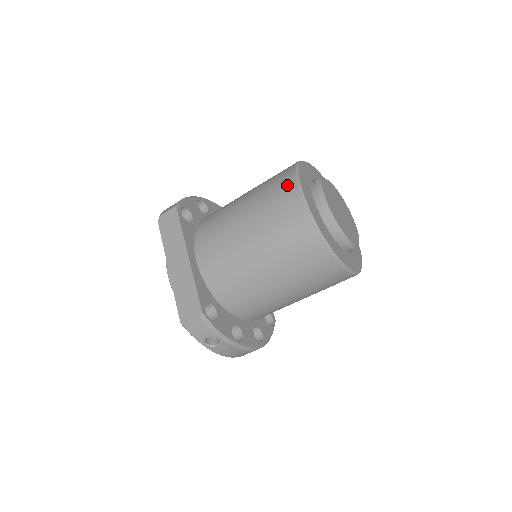
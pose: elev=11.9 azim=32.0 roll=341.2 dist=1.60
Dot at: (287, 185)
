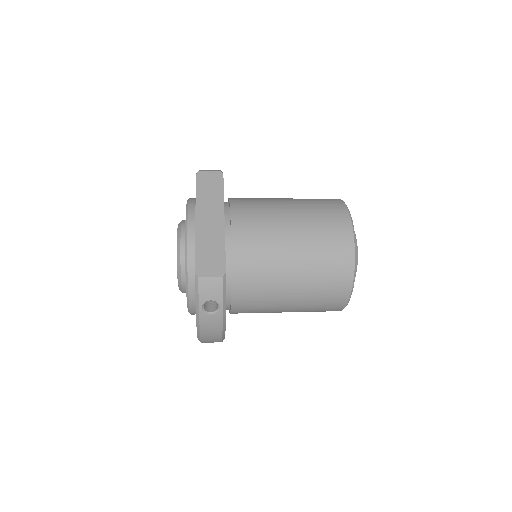
Dot at: (338, 208)
